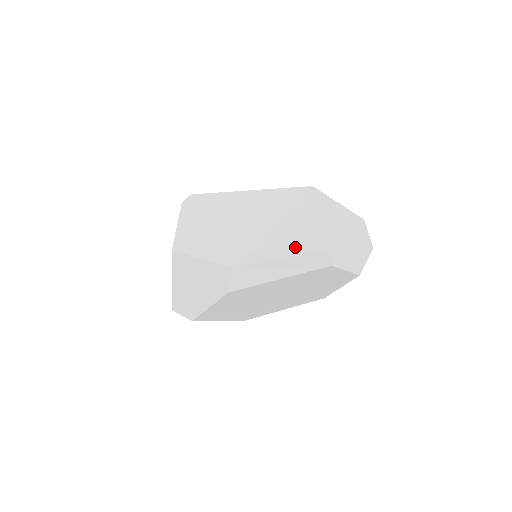
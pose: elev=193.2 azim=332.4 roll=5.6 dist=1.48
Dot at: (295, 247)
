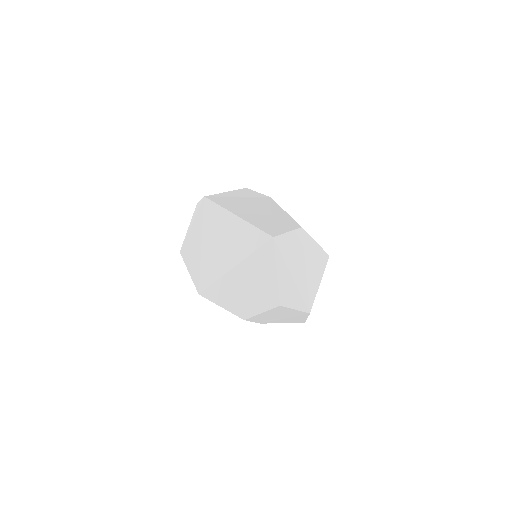
Dot at: (232, 302)
